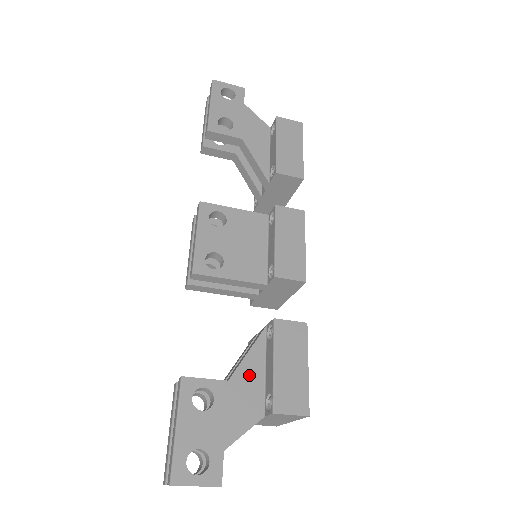
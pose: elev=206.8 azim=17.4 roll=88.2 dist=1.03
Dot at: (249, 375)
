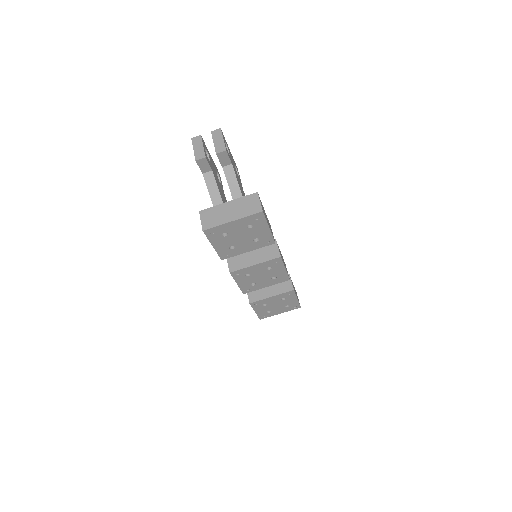
Dot at: occluded
